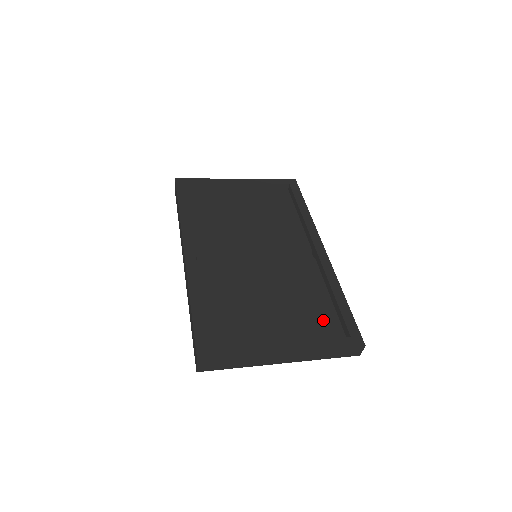
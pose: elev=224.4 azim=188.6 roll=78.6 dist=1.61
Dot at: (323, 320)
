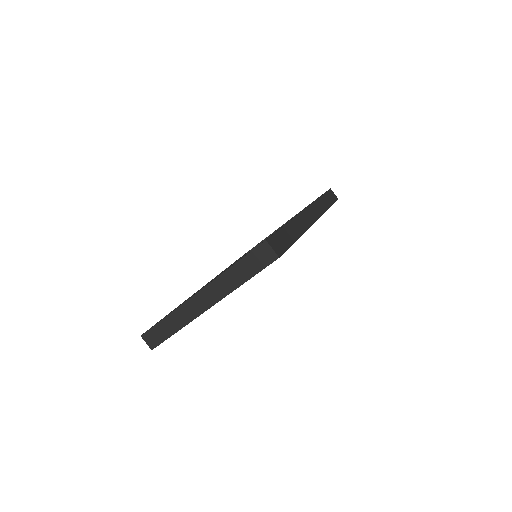
Dot at: occluded
